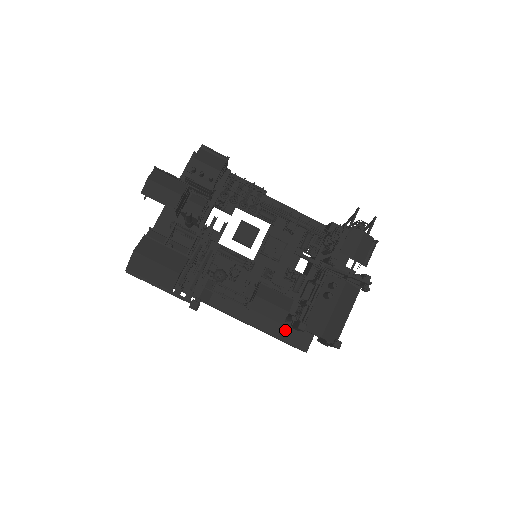
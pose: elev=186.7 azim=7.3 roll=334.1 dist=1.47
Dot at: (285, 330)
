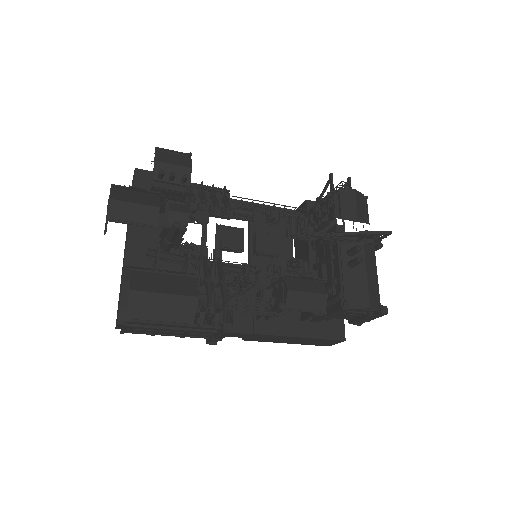
Dot at: (315, 326)
